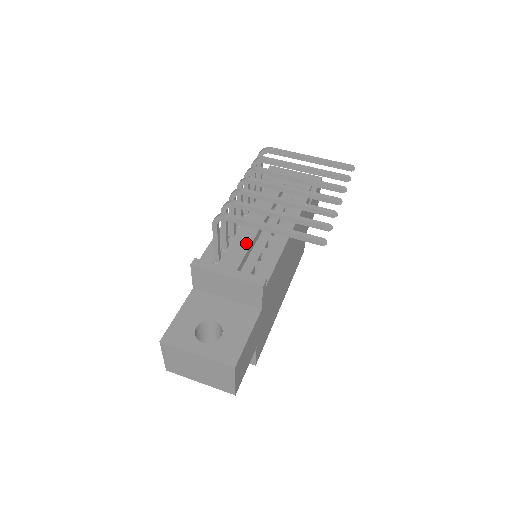
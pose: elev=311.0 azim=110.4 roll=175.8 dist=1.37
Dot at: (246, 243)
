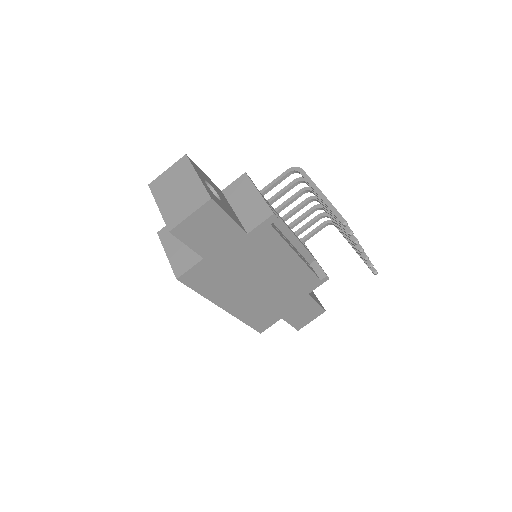
Dot at: occluded
